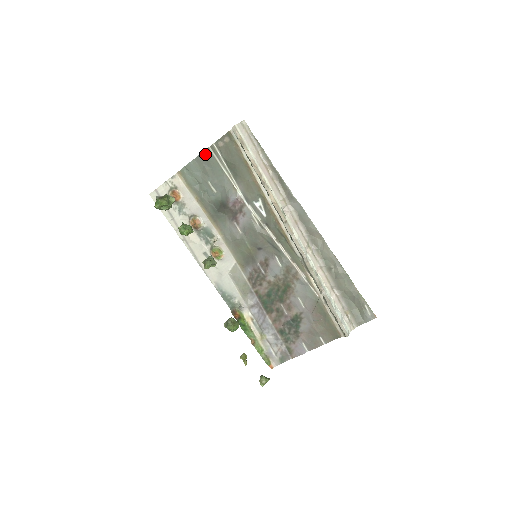
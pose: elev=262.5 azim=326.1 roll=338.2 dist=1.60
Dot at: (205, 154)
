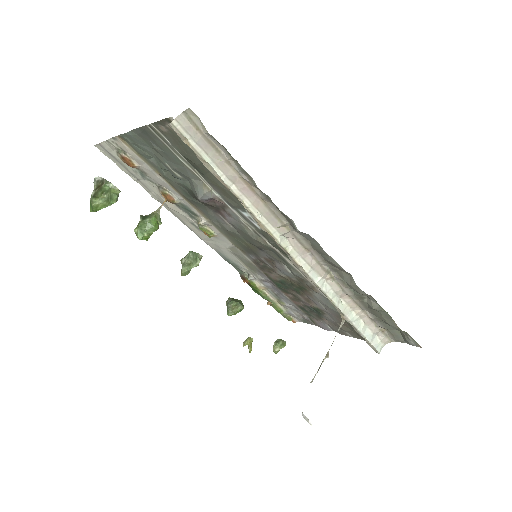
Dot at: (145, 131)
